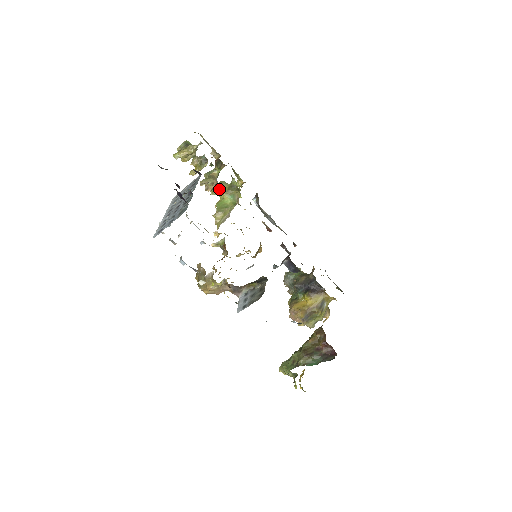
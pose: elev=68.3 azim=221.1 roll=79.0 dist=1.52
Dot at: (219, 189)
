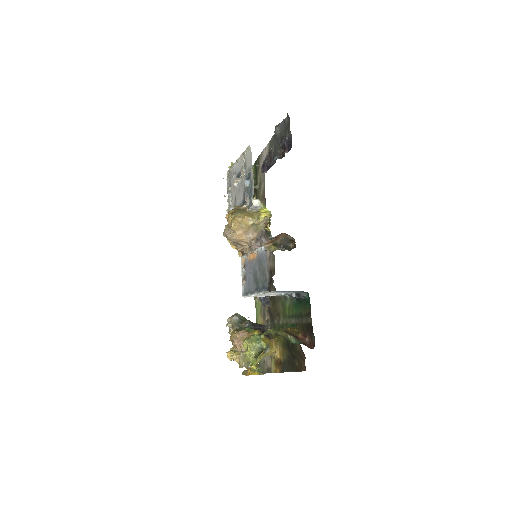
Dot at: occluded
